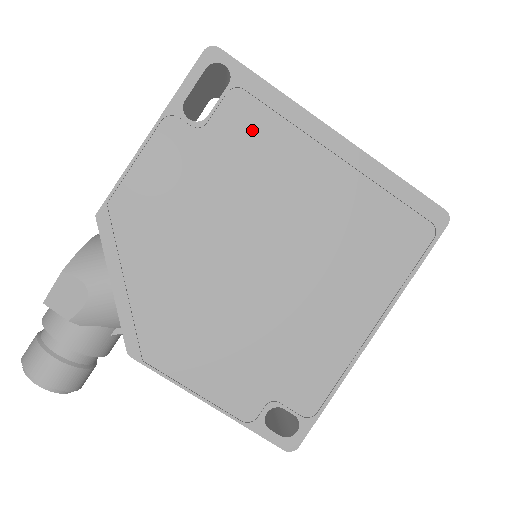
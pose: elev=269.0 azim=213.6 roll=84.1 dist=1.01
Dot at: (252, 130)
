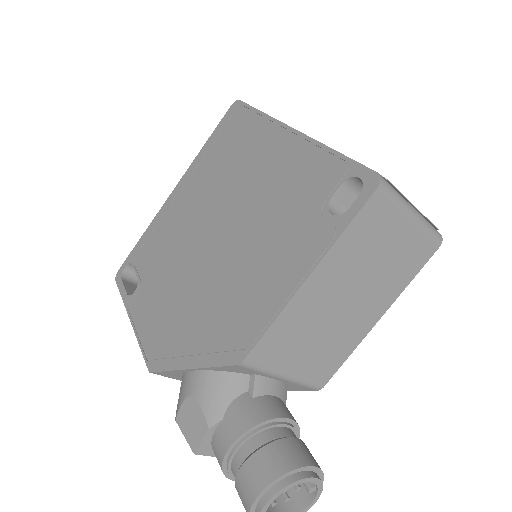
Dot at: (153, 248)
